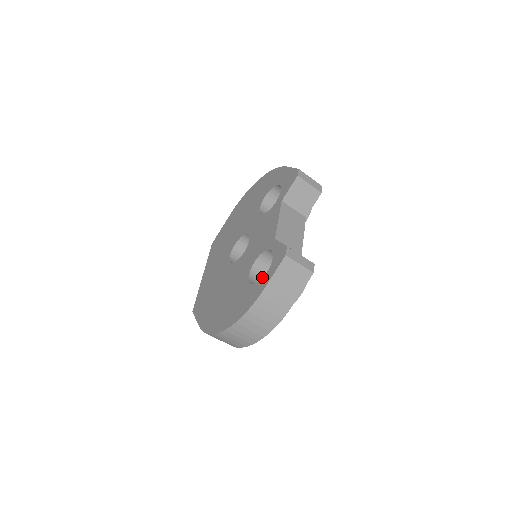
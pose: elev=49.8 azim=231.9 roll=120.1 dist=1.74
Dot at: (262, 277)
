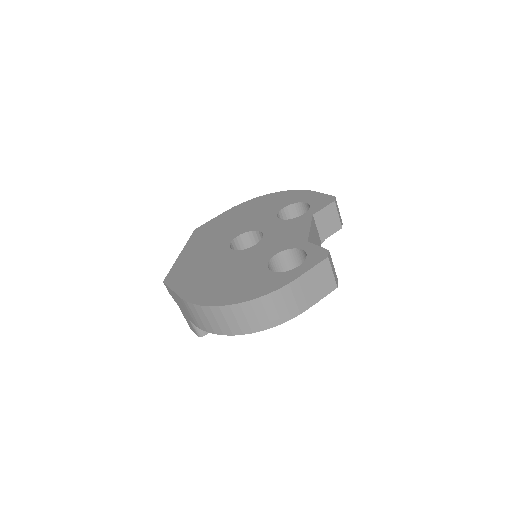
Dot at: occluded
